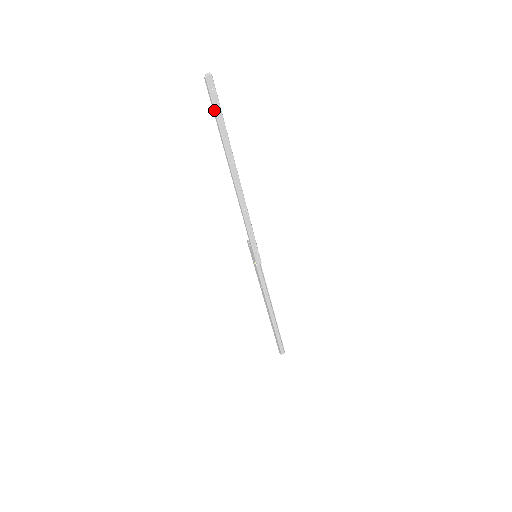
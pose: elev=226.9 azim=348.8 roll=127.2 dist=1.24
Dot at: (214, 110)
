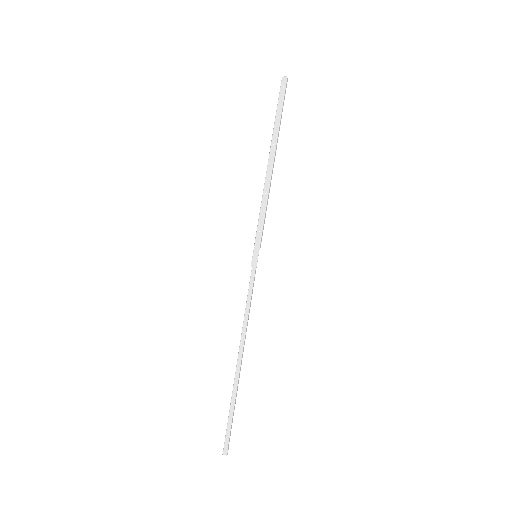
Dot at: (278, 101)
